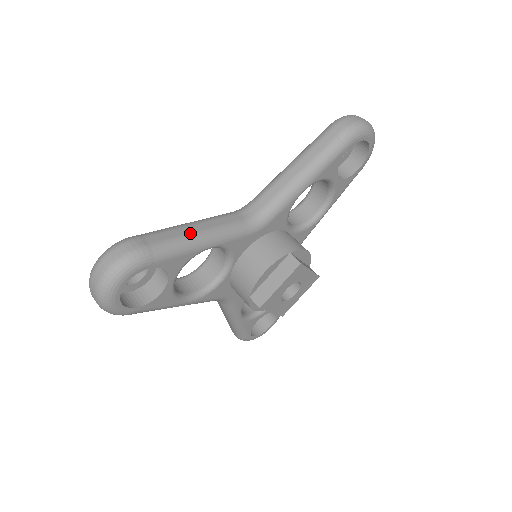
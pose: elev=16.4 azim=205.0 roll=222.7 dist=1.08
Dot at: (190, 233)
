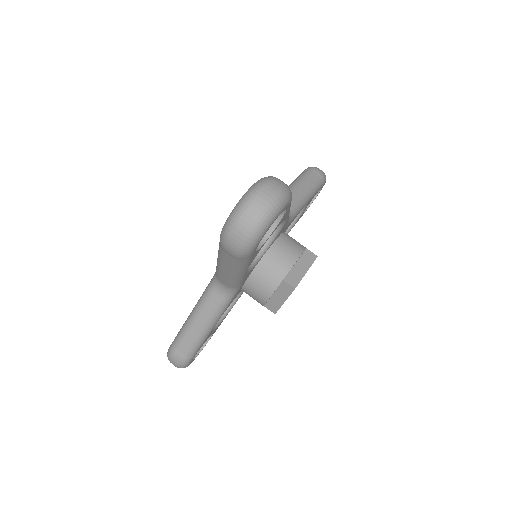
Dot at: occluded
